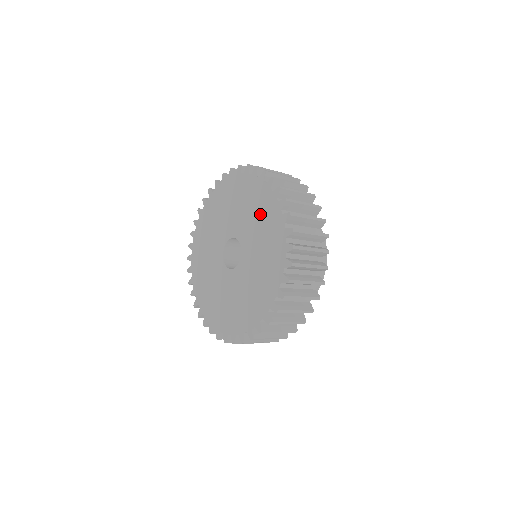
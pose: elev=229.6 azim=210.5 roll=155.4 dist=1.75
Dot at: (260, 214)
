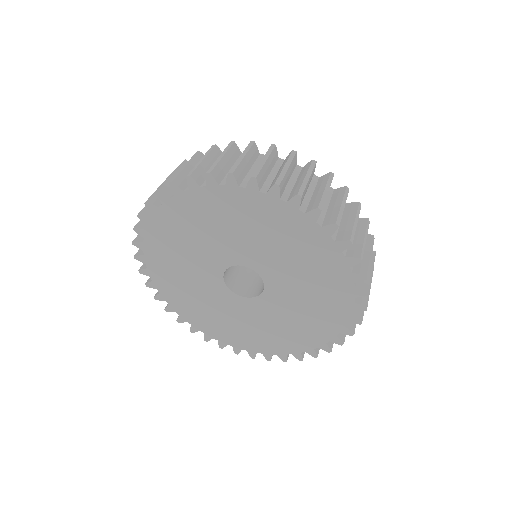
Dot at: (262, 227)
